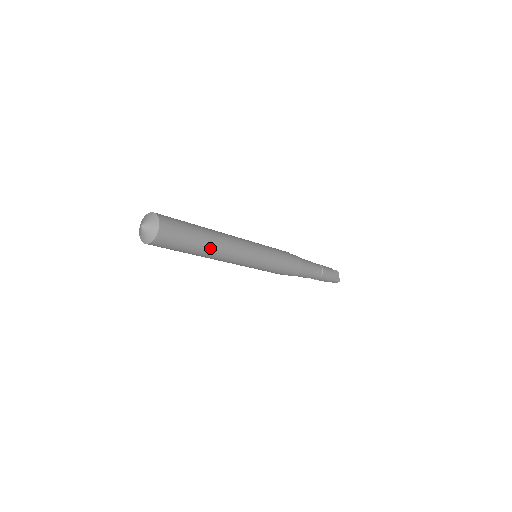
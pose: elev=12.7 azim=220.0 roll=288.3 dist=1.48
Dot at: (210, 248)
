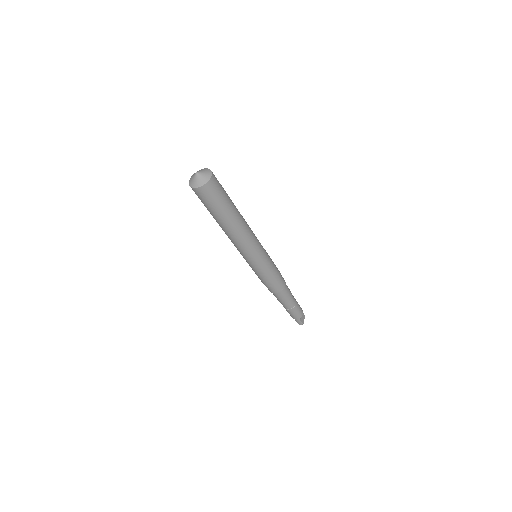
Dot at: (233, 221)
